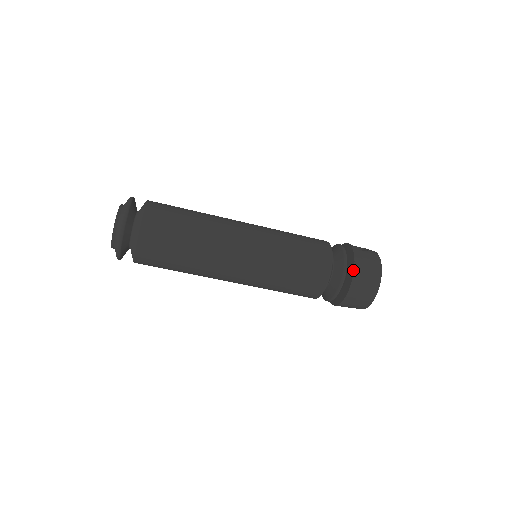
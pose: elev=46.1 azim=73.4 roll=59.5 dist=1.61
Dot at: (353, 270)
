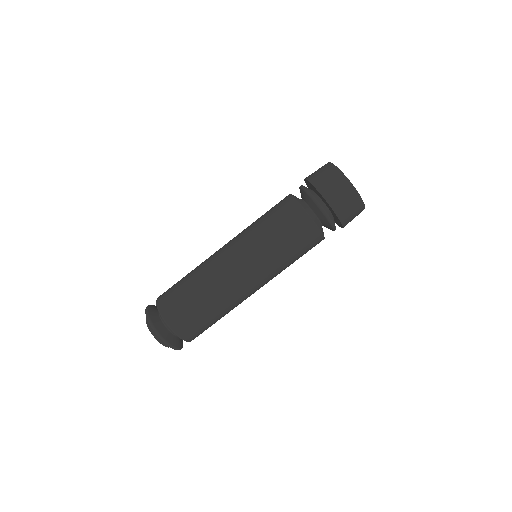
Dot at: (309, 183)
